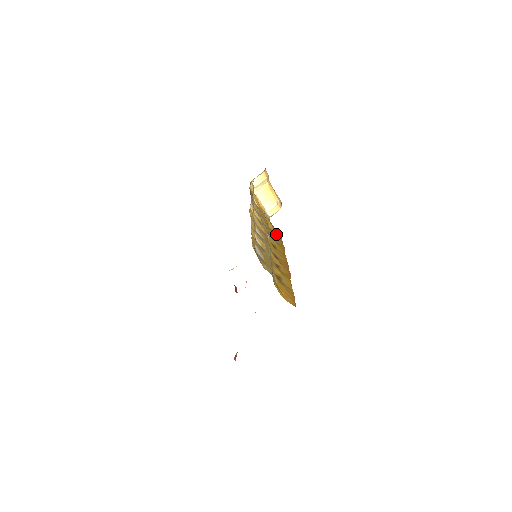
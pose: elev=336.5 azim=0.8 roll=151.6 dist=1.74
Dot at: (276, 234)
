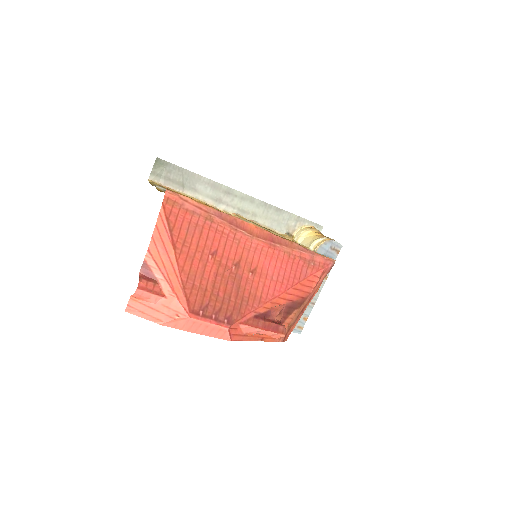
Dot at: occluded
